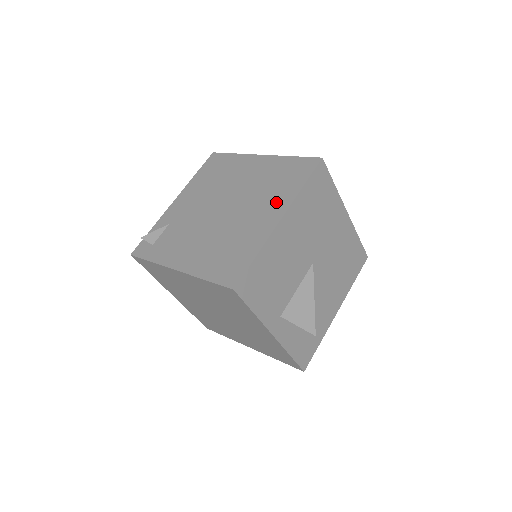
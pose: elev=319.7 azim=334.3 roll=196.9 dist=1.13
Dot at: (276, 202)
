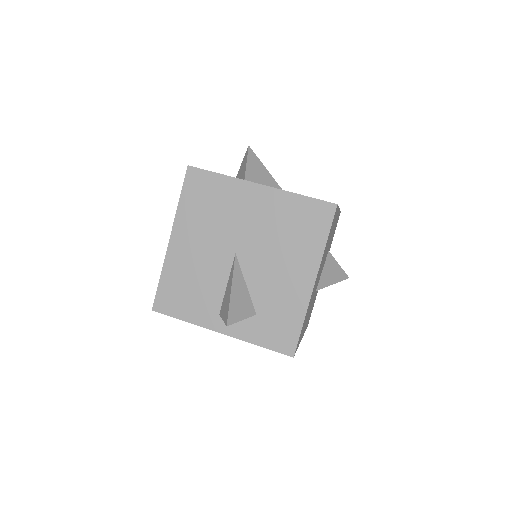
Dot at: occluded
